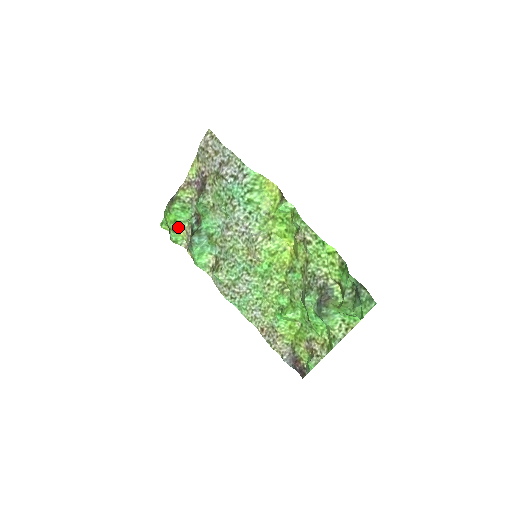
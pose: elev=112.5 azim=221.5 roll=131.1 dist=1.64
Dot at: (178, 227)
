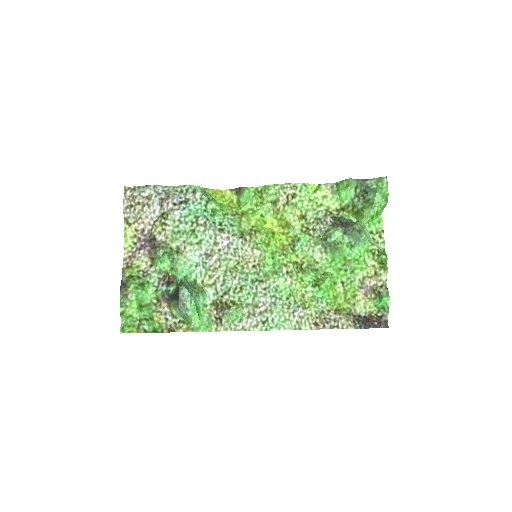
Dot at: (147, 313)
